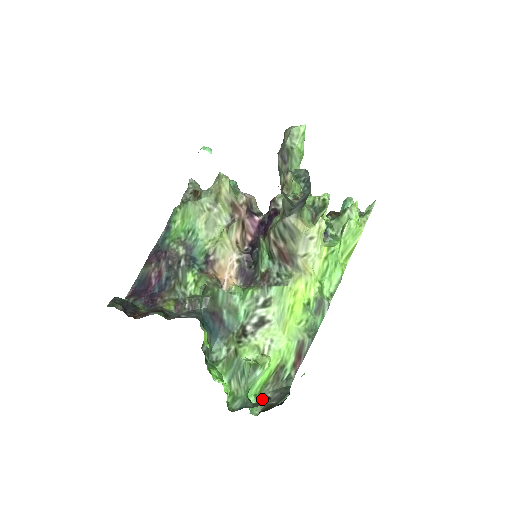
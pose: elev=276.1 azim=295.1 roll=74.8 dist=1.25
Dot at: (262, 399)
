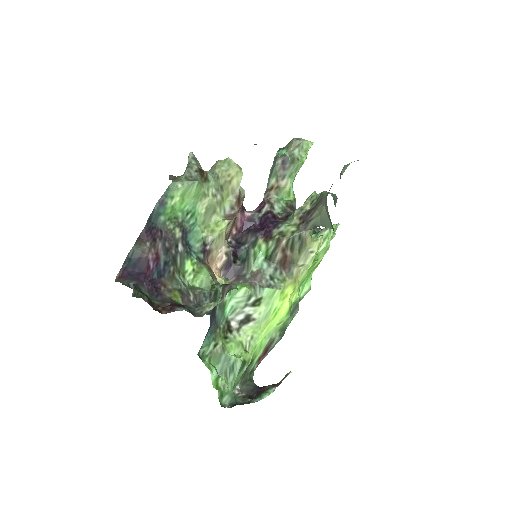
Dot at: occluded
